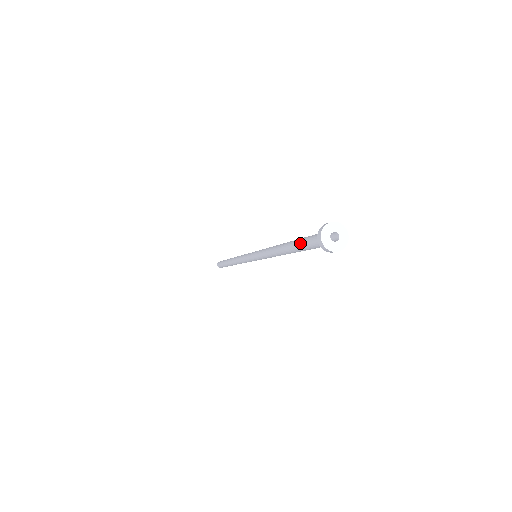
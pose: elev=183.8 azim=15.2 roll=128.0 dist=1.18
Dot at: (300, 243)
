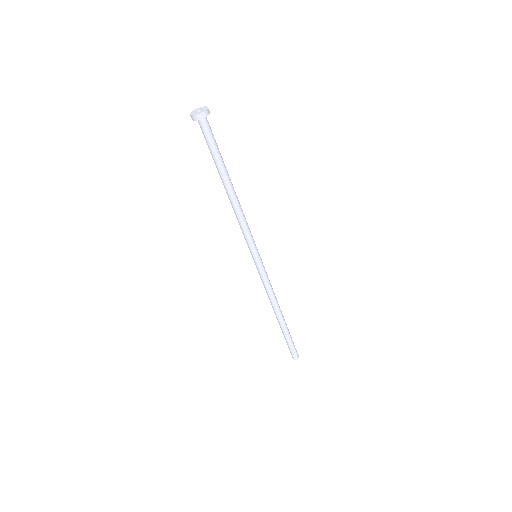
Dot at: (213, 156)
